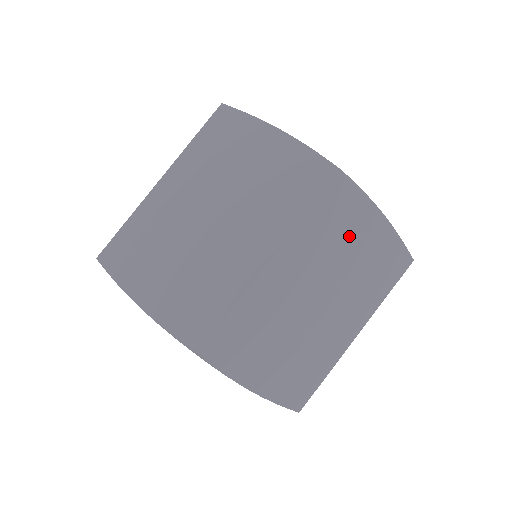
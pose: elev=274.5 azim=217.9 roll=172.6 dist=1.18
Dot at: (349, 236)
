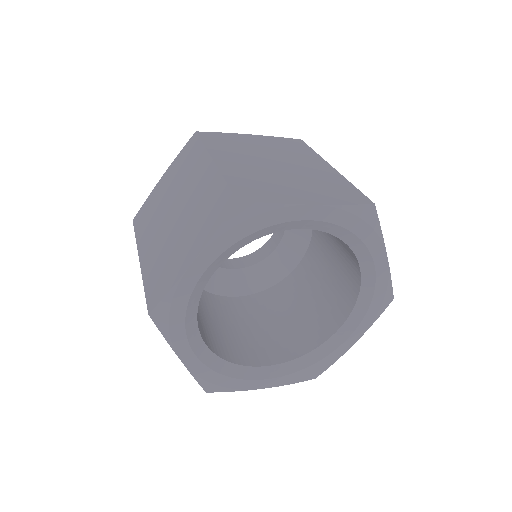
Dot at: occluded
